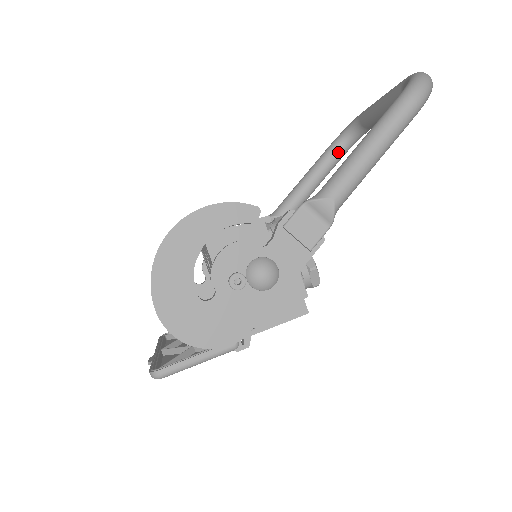
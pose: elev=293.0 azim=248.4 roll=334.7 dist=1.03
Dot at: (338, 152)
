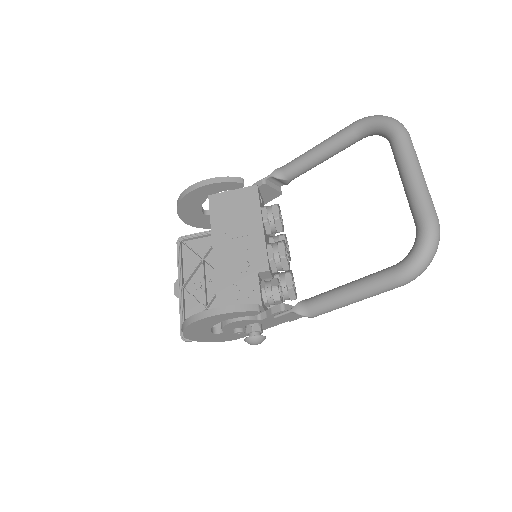
Dot at: (361, 138)
